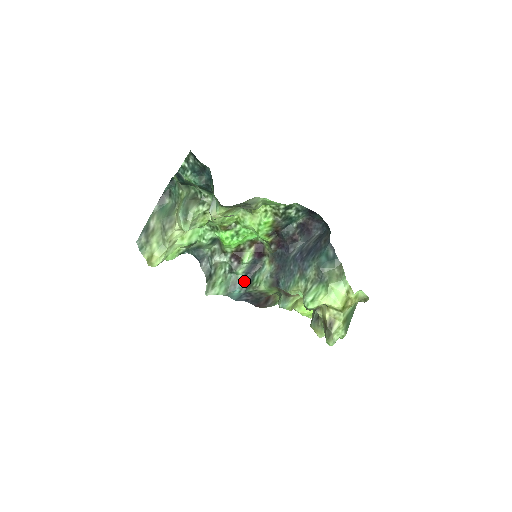
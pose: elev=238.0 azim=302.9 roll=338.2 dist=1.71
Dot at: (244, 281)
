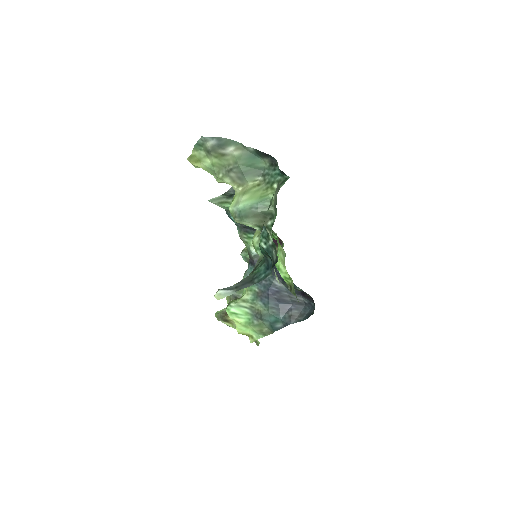
Dot at: (245, 225)
